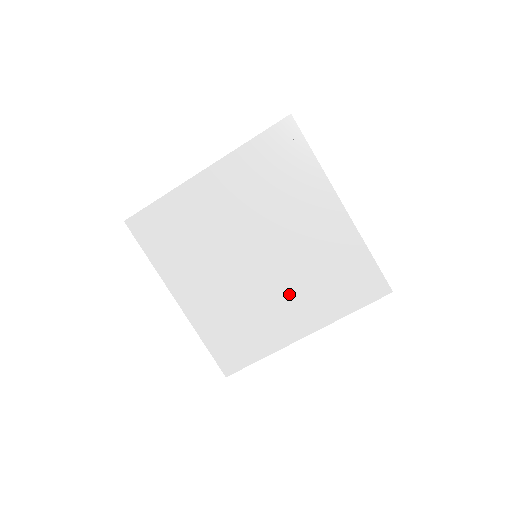
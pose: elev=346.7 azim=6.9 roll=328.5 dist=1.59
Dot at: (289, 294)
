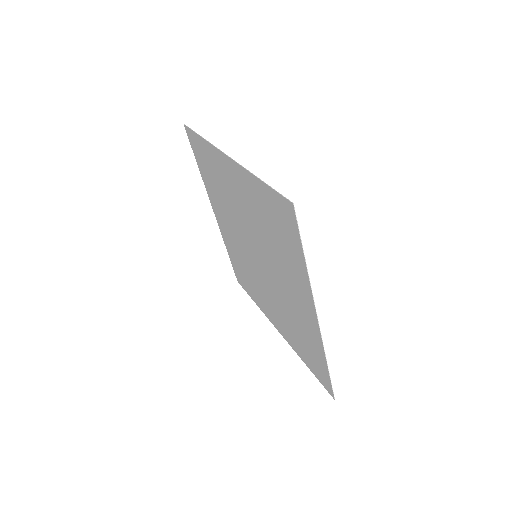
Dot at: (272, 302)
